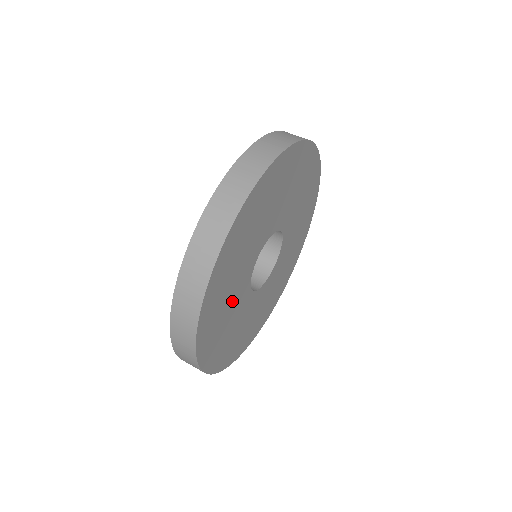
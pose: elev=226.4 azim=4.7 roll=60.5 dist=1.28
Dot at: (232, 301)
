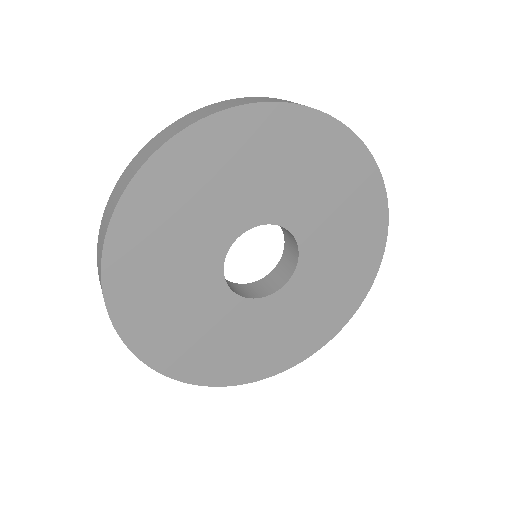
Dot at: (182, 282)
